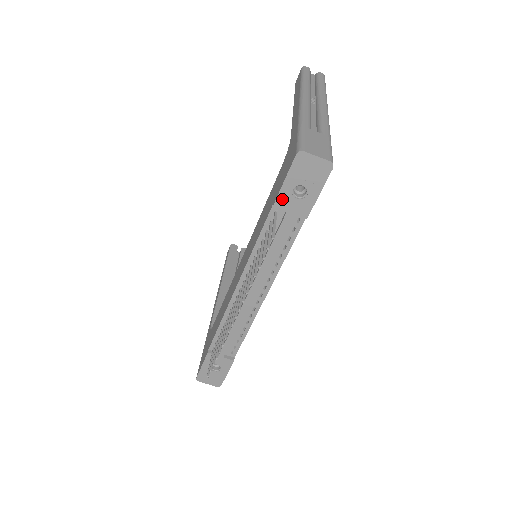
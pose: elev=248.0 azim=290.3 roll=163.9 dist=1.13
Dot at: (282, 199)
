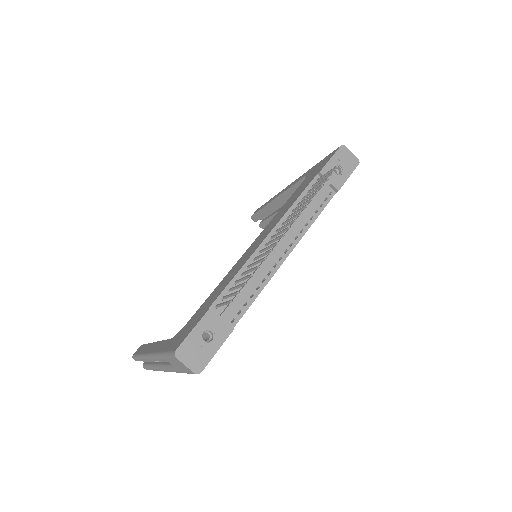
Dot at: (326, 170)
